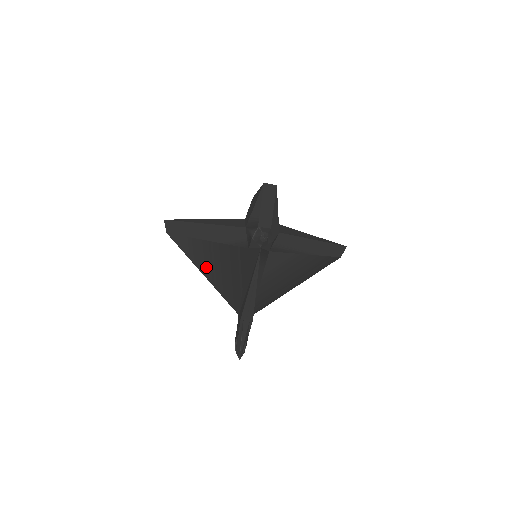
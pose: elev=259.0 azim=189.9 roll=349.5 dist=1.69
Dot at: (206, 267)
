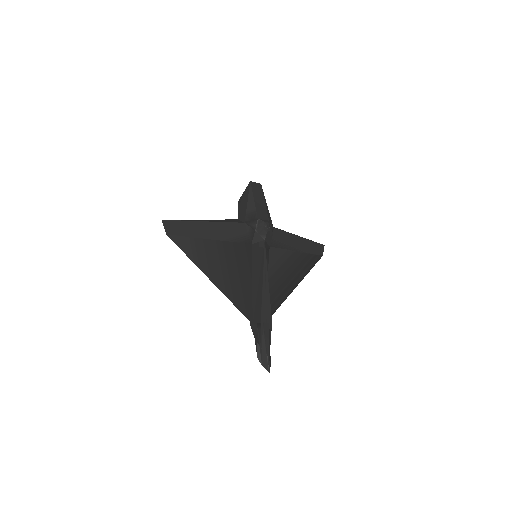
Dot at: (212, 271)
